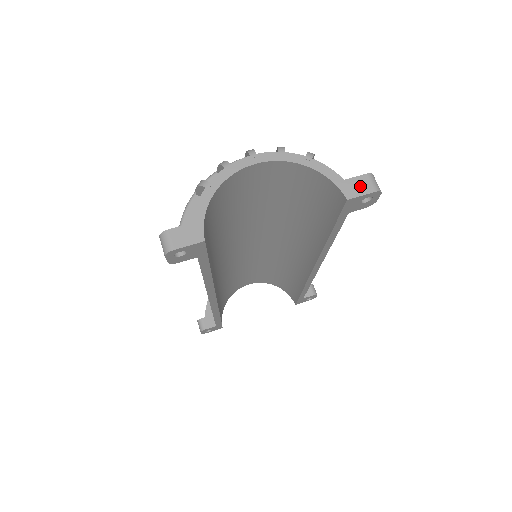
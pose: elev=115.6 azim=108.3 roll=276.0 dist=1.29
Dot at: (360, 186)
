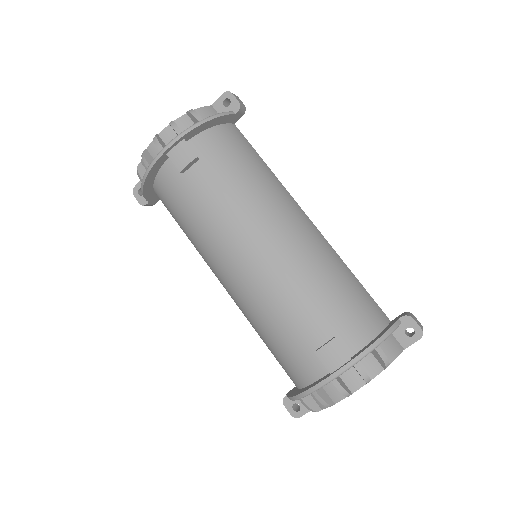
Dot at: occluded
